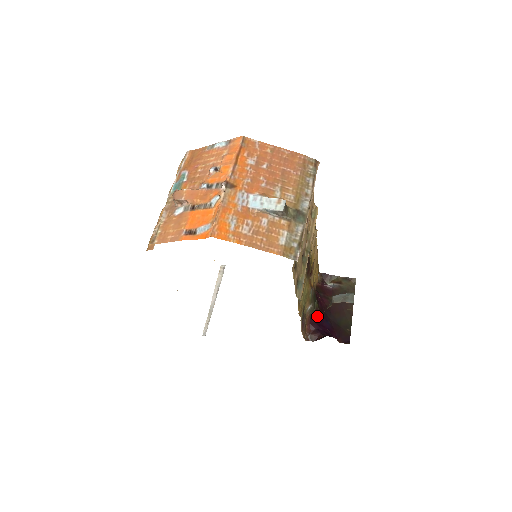
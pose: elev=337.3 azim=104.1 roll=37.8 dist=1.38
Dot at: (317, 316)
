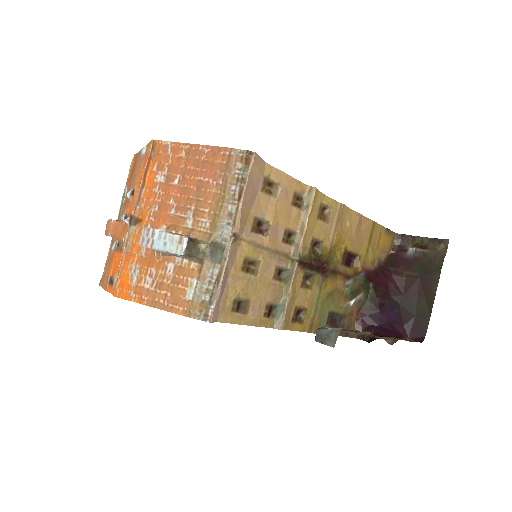
Dot at: (373, 307)
